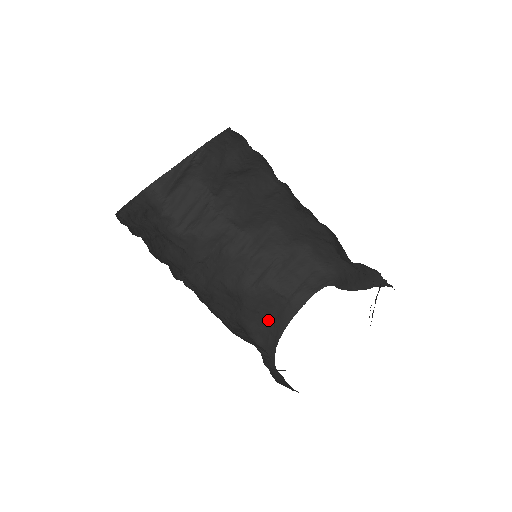
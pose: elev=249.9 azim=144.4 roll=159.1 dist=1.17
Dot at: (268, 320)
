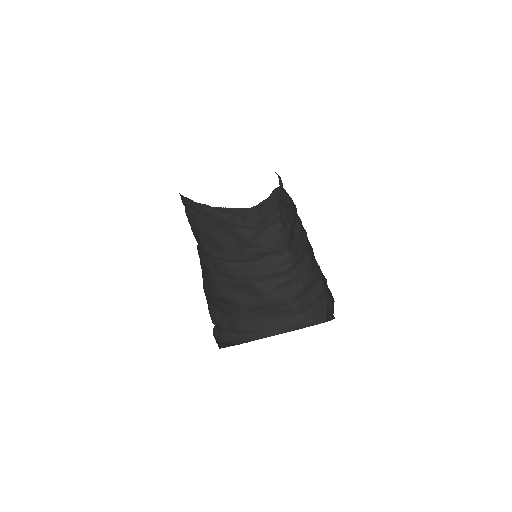
Dot at: (265, 317)
